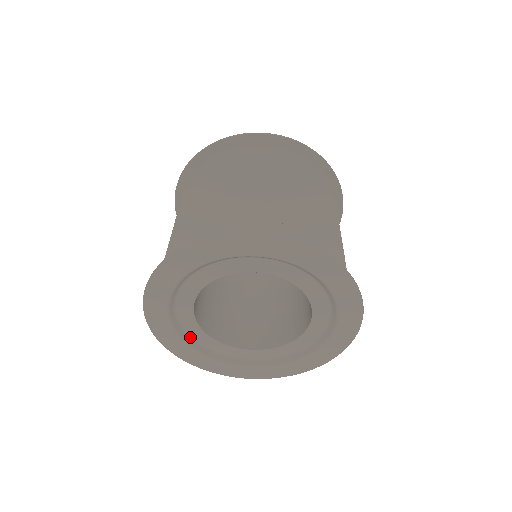
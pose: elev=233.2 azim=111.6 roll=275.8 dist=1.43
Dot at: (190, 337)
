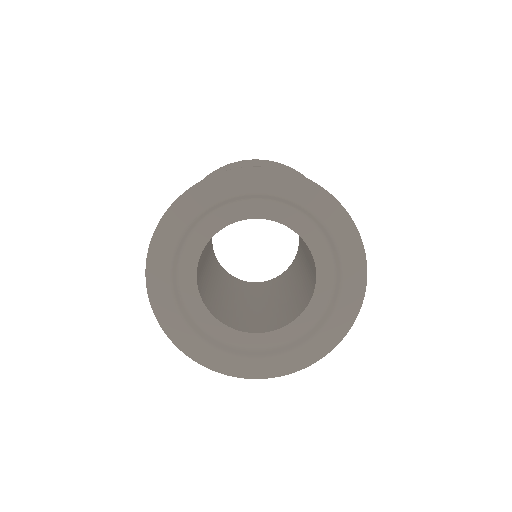
Dot at: (207, 334)
